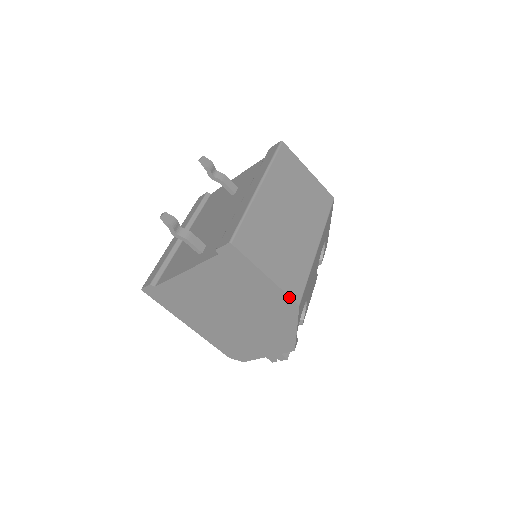
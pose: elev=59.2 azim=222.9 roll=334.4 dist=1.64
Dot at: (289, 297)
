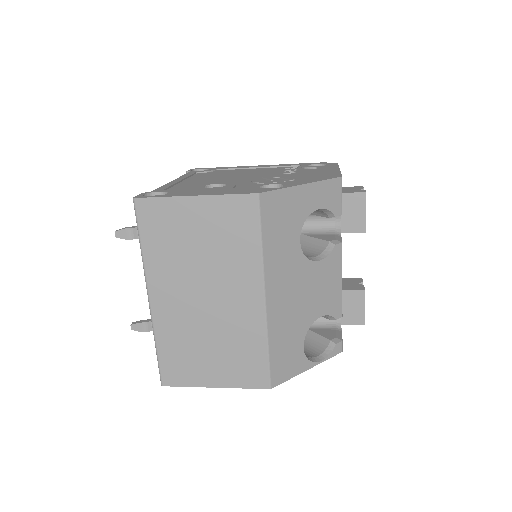
Dot at: (254, 388)
